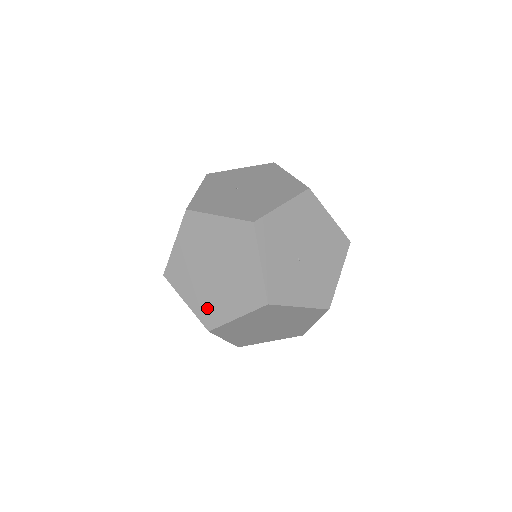
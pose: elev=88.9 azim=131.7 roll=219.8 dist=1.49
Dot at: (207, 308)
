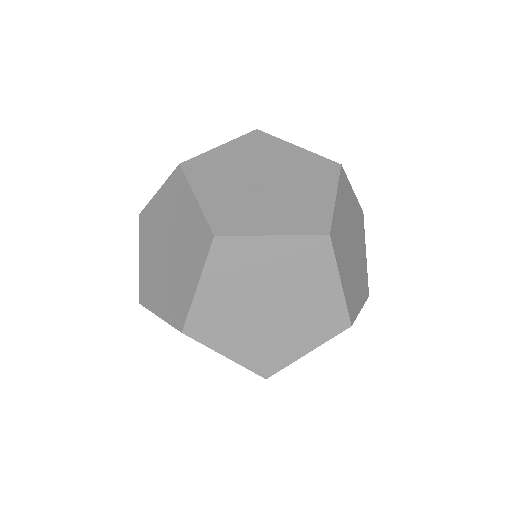
Dot at: (173, 303)
